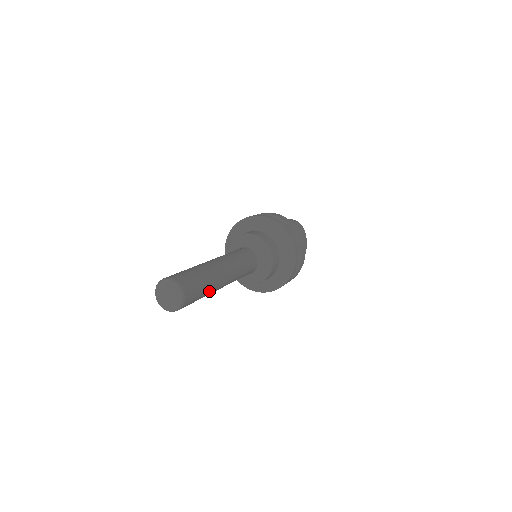
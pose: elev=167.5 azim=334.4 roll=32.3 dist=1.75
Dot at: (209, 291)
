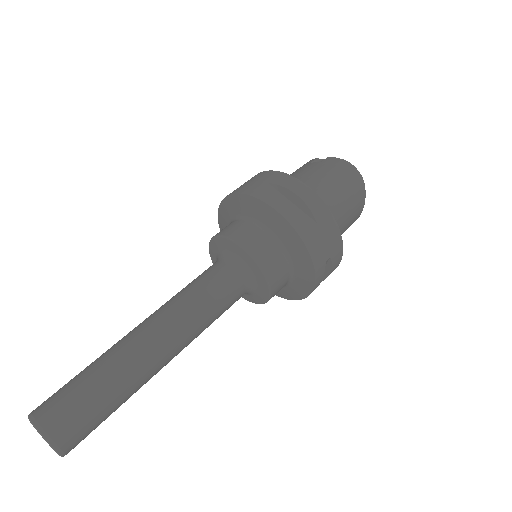
Dot at: (128, 398)
